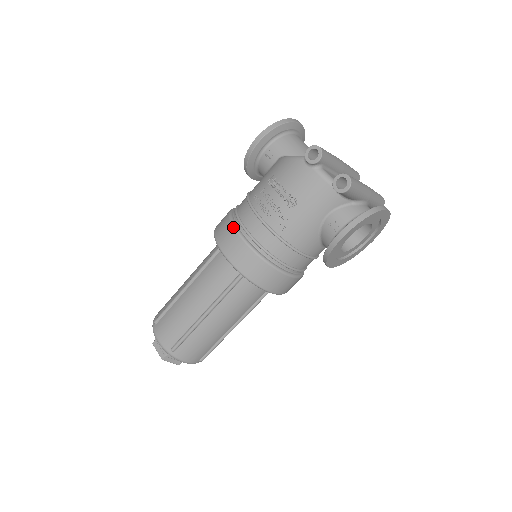
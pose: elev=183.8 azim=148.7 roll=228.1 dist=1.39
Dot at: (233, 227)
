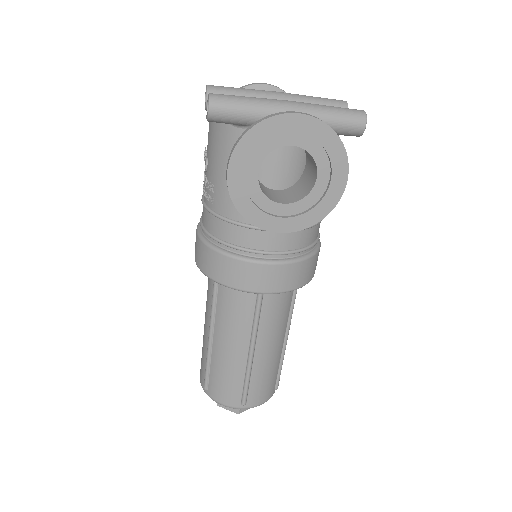
Dot at: (198, 223)
